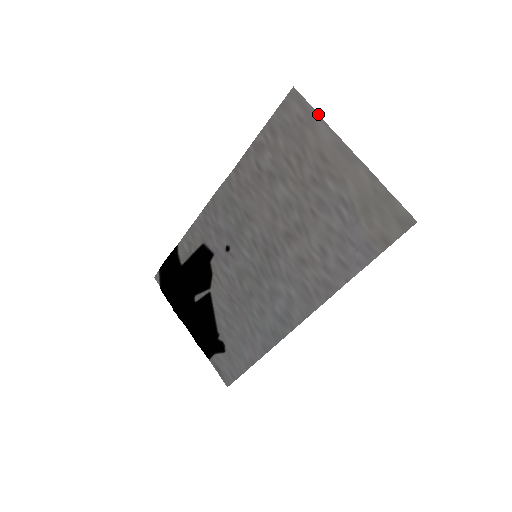
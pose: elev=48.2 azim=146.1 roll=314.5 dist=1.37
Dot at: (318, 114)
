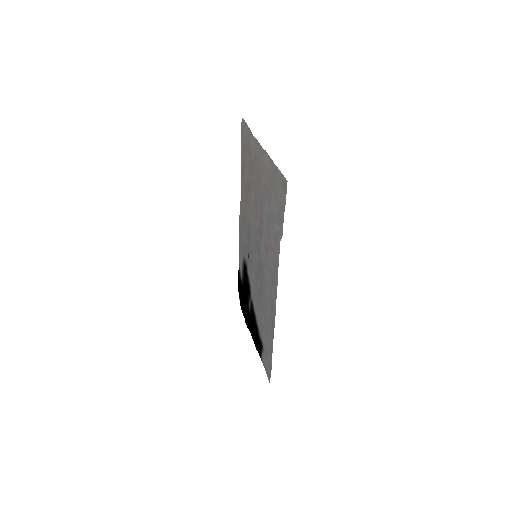
Dot at: (249, 128)
